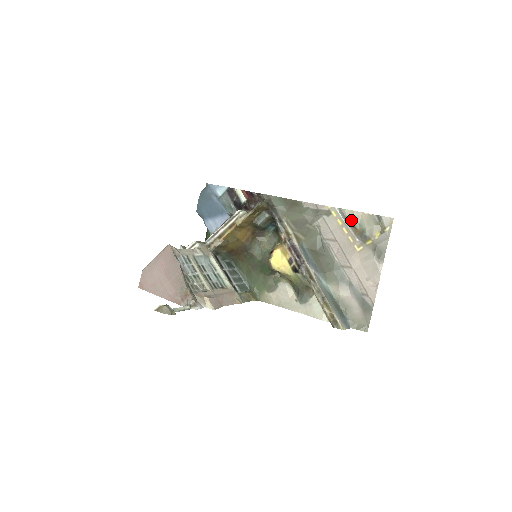
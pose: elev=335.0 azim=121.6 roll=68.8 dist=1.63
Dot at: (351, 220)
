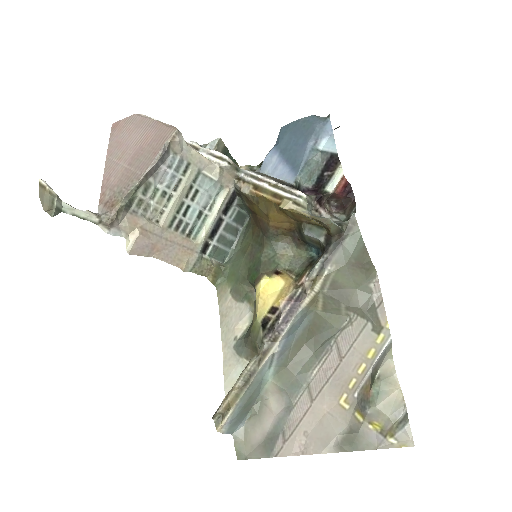
Dot at: (379, 375)
